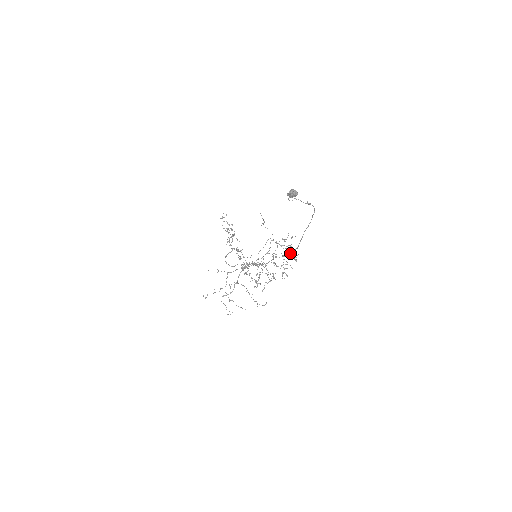
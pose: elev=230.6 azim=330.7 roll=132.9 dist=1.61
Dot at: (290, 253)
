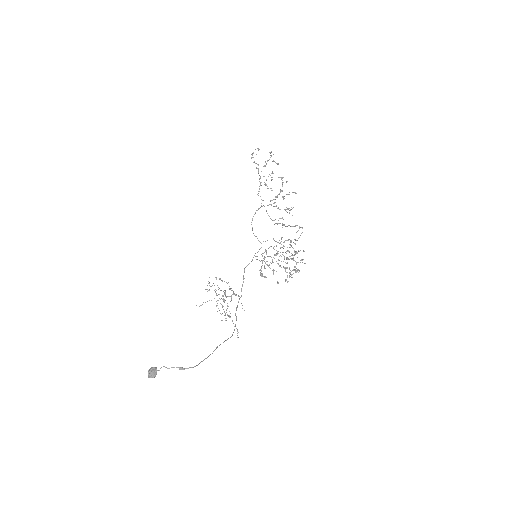
Dot at: occluded
